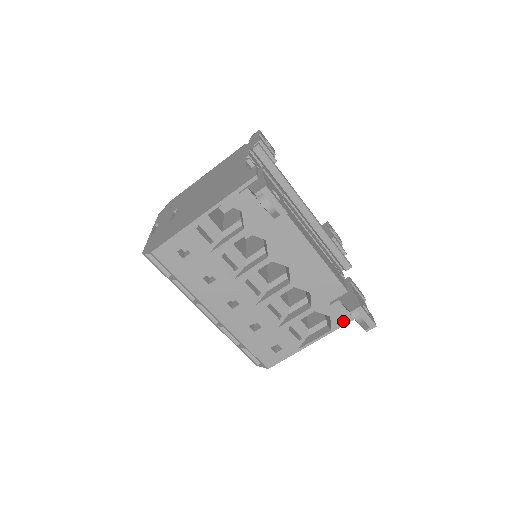
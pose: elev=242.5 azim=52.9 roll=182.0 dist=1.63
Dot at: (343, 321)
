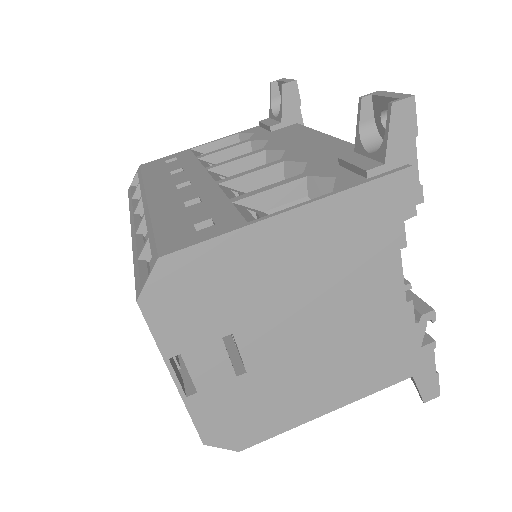
Dot at: (362, 180)
